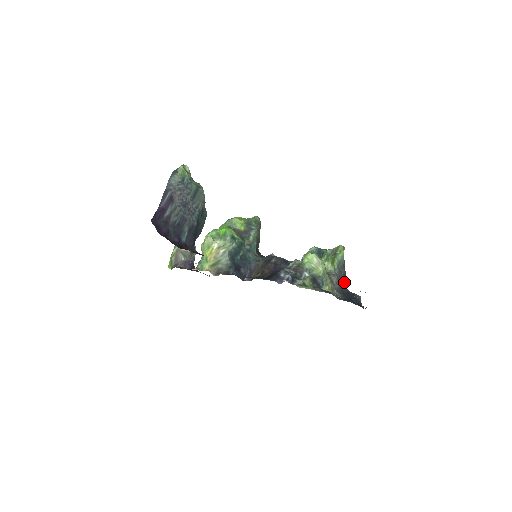
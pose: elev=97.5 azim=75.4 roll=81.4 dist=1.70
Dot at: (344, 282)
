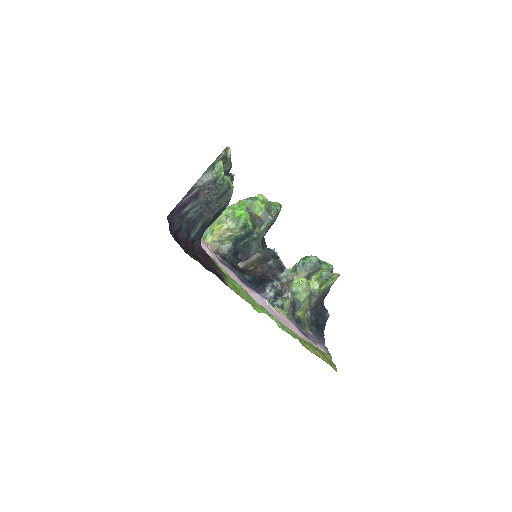
Dot at: (323, 298)
